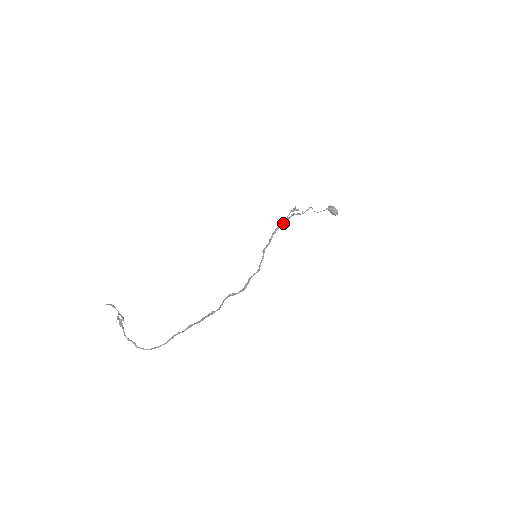
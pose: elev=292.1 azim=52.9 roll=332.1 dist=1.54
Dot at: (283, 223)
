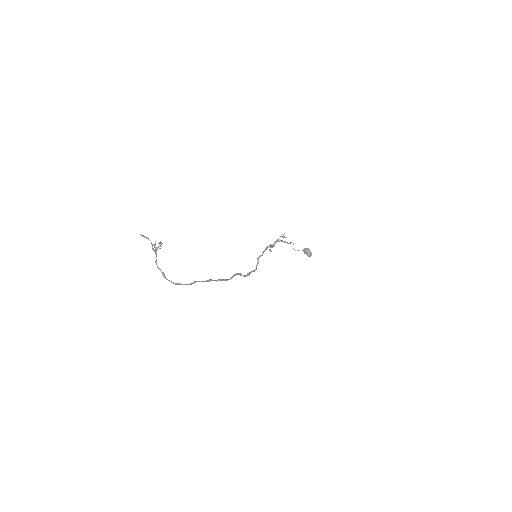
Dot at: (275, 243)
